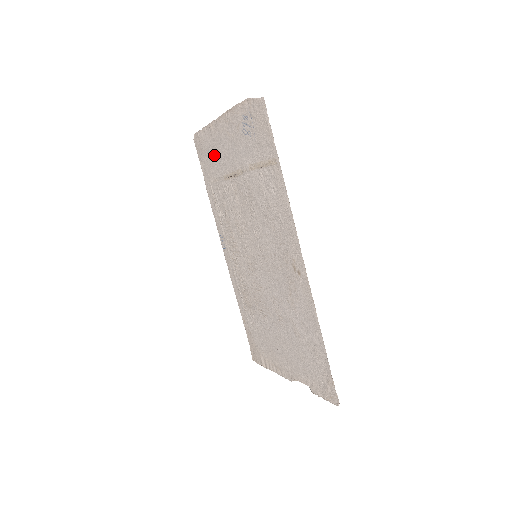
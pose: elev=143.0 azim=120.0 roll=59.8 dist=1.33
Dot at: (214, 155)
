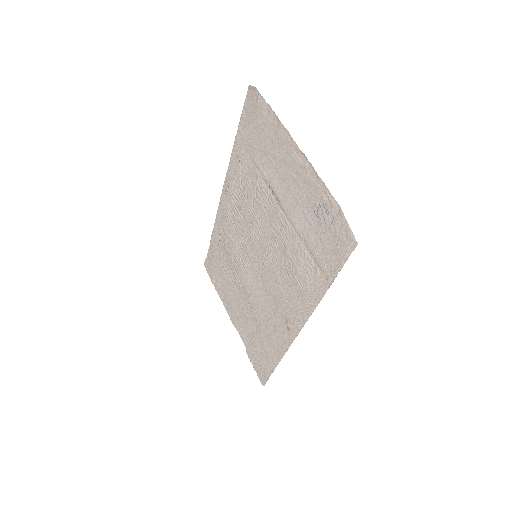
Dot at: (266, 145)
